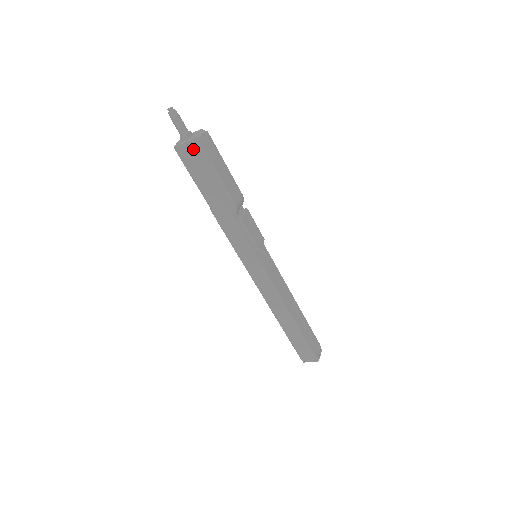
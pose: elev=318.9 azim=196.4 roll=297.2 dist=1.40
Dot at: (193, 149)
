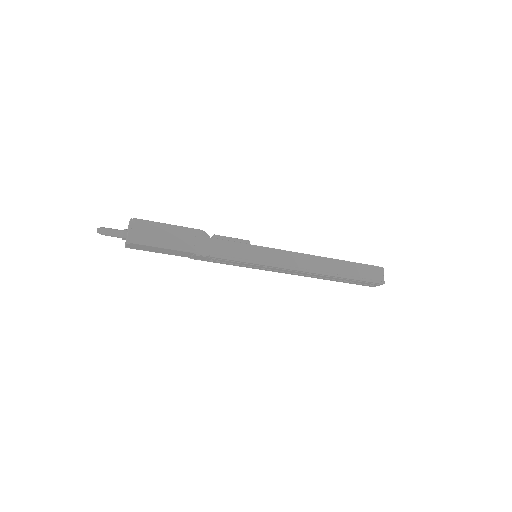
Dot at: (137, 227)
